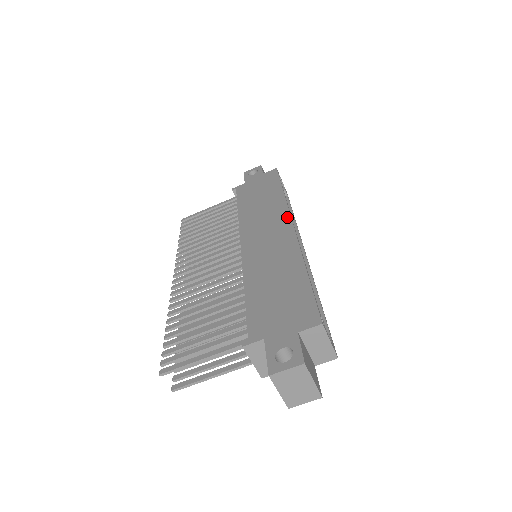
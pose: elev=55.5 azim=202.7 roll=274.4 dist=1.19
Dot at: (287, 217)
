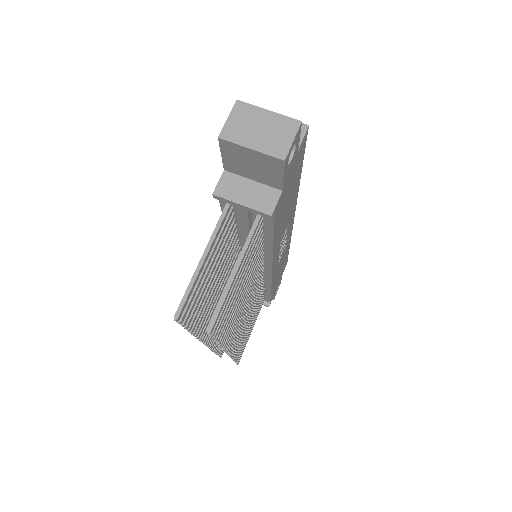
Dot at: occluded
